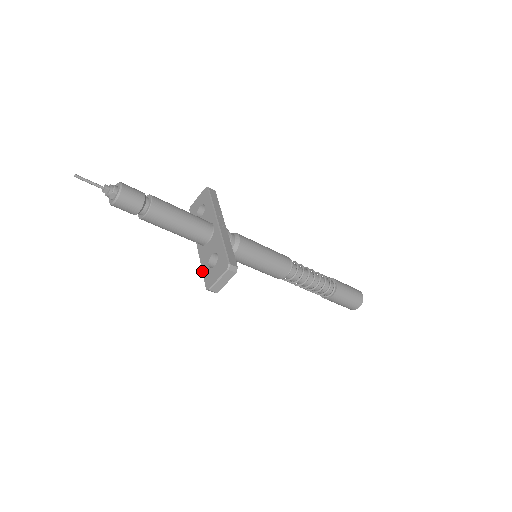
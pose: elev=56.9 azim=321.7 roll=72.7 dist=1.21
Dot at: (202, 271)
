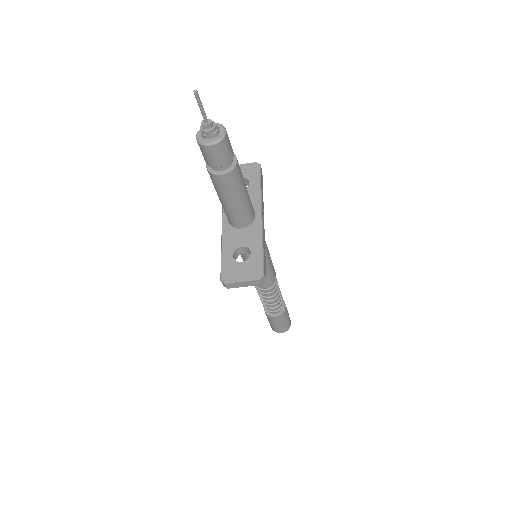
Dot at: (222, 255)
